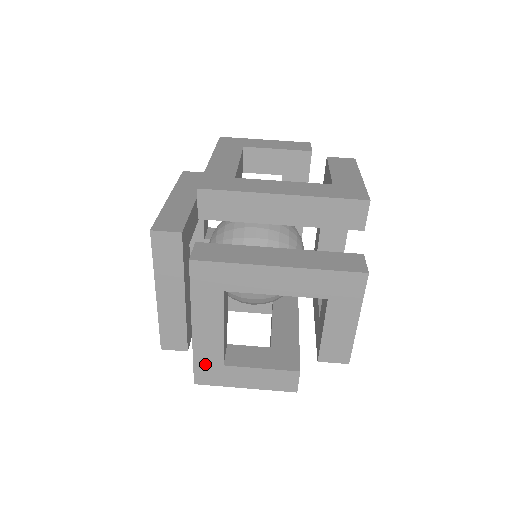
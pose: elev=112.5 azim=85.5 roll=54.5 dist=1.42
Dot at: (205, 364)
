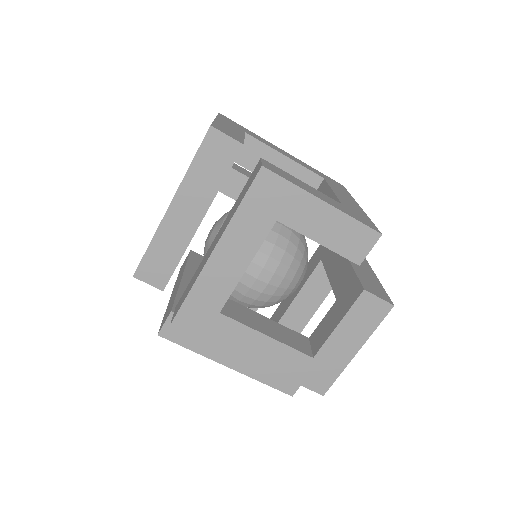
Dot at: occluded
